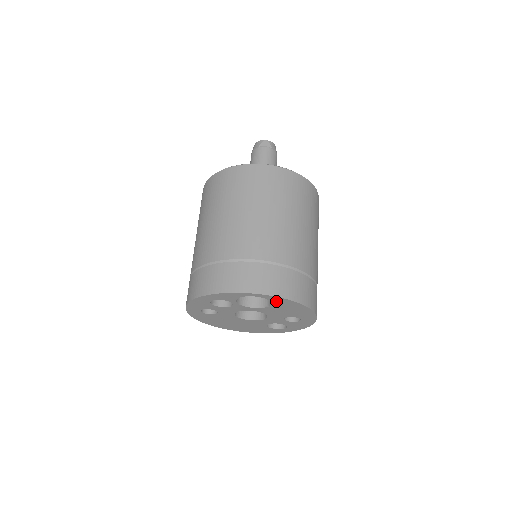
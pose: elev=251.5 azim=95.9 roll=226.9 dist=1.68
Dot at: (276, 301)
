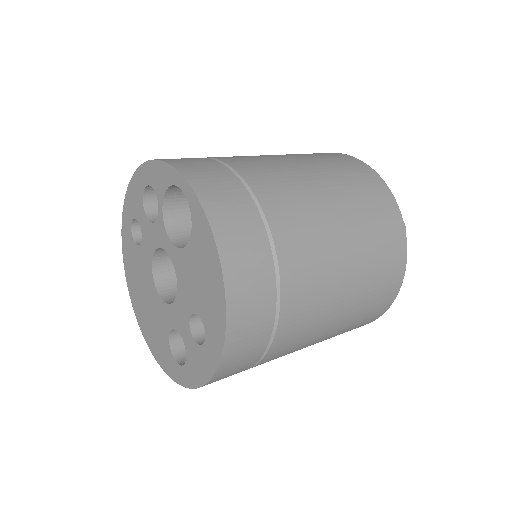
Dot at: (197, 226)
